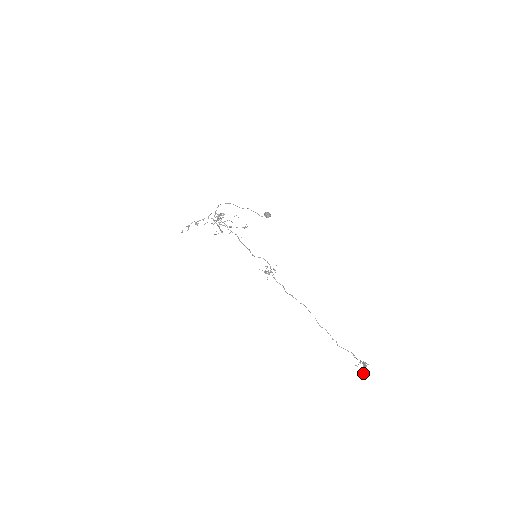
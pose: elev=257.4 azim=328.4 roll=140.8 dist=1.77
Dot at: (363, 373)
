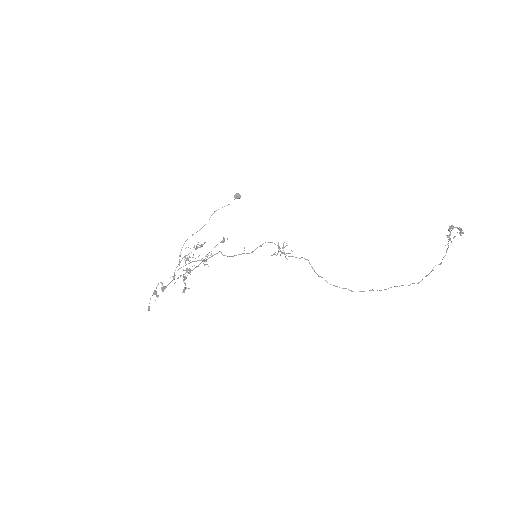
Dot at: (460, 230)
